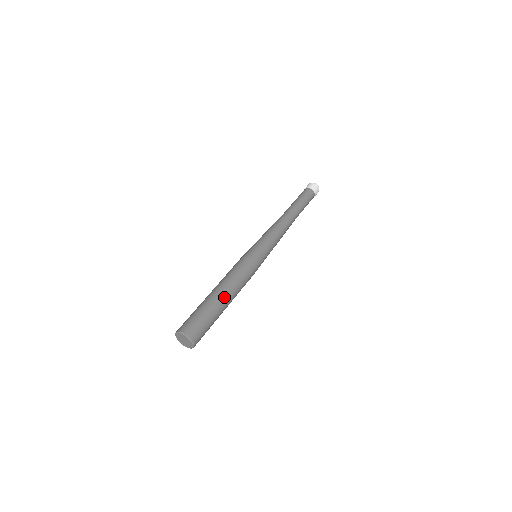
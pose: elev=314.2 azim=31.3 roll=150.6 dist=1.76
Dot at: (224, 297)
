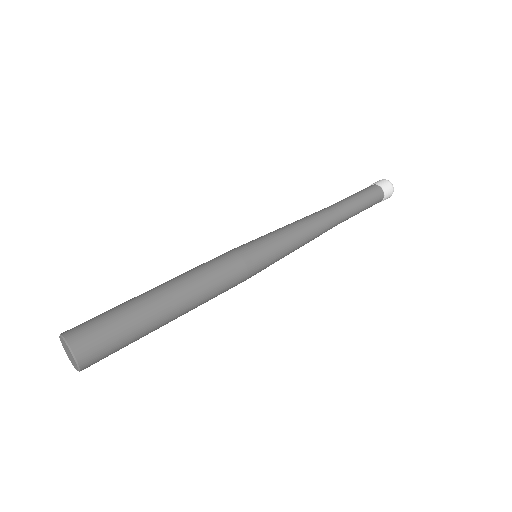
Dot at: (160, 289)
